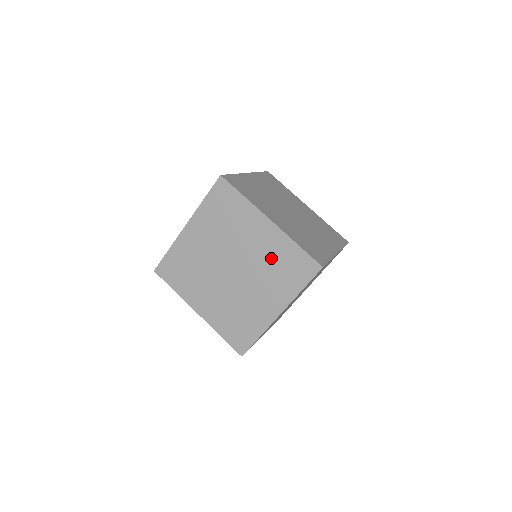
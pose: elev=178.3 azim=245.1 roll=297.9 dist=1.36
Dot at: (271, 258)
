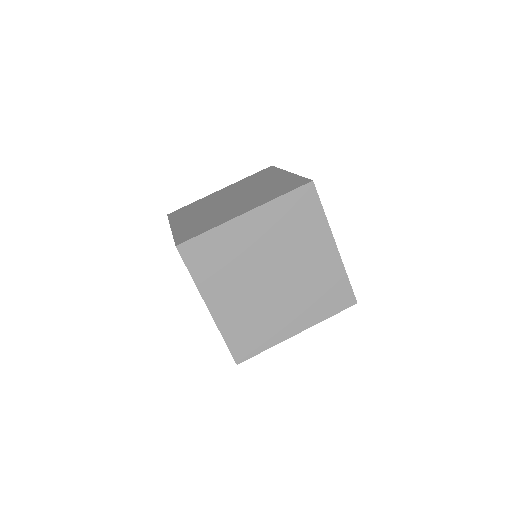
Dot at: (271, 187)
